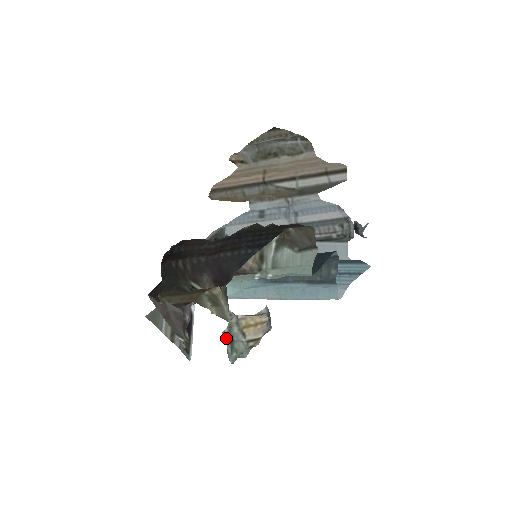
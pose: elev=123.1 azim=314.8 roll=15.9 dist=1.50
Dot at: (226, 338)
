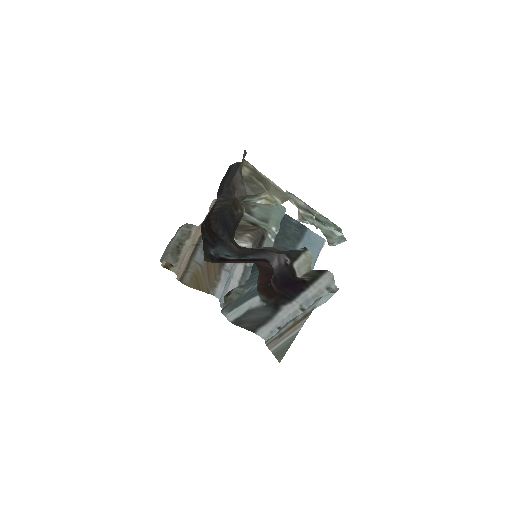
Dot at: (309, 215)
